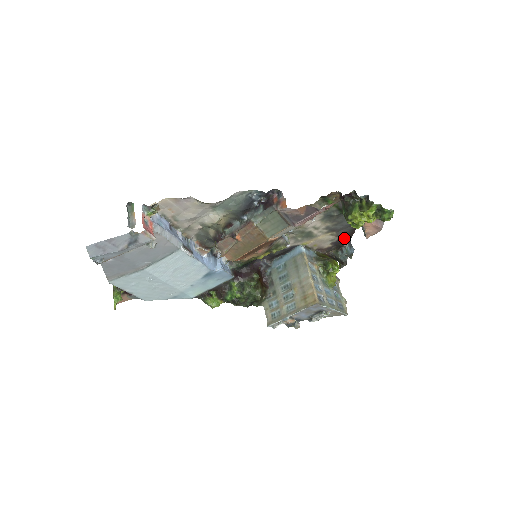
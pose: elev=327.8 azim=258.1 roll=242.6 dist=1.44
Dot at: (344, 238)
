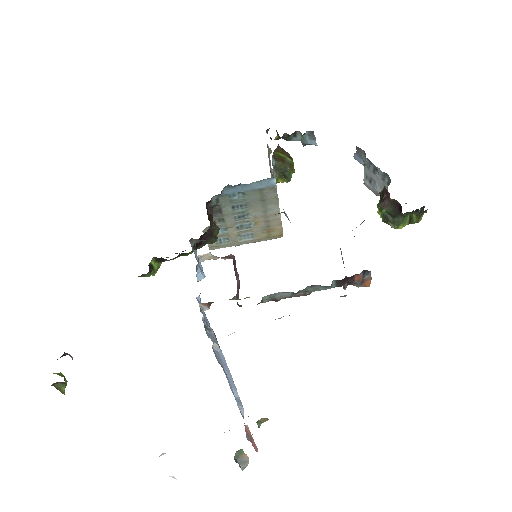
Dot at: occluded
